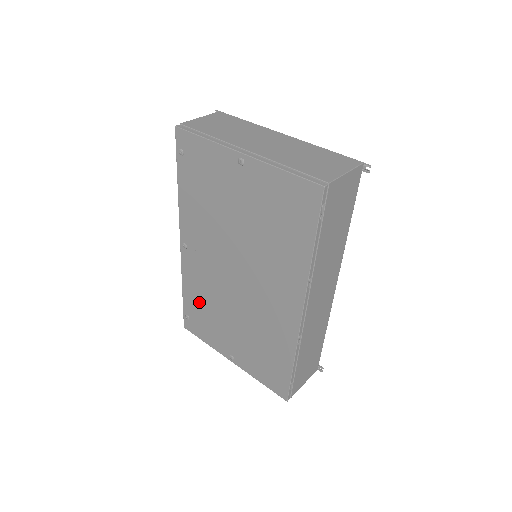
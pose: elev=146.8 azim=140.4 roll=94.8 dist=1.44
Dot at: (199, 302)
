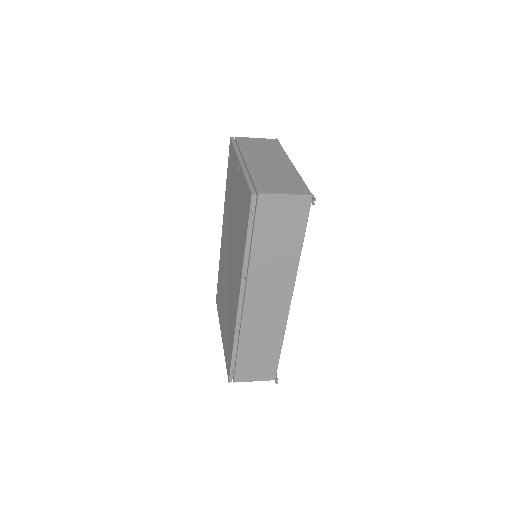
Dot at: occluded
